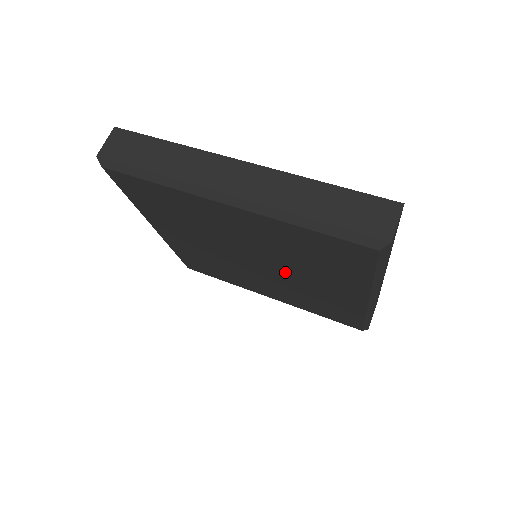
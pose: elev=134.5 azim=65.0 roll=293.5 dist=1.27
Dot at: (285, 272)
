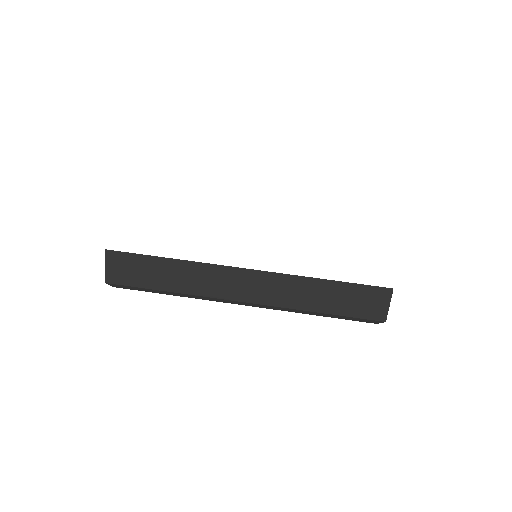
Dot at: occluded
